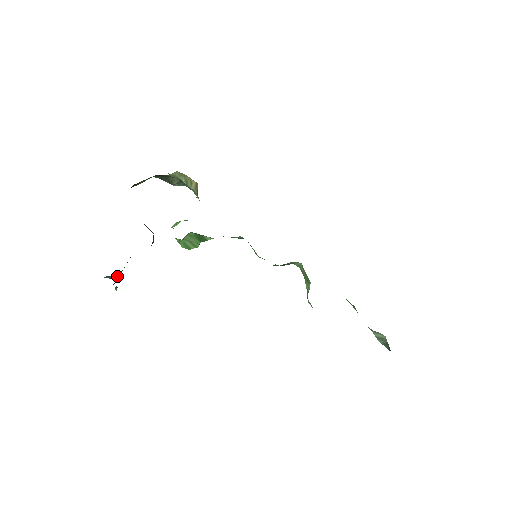
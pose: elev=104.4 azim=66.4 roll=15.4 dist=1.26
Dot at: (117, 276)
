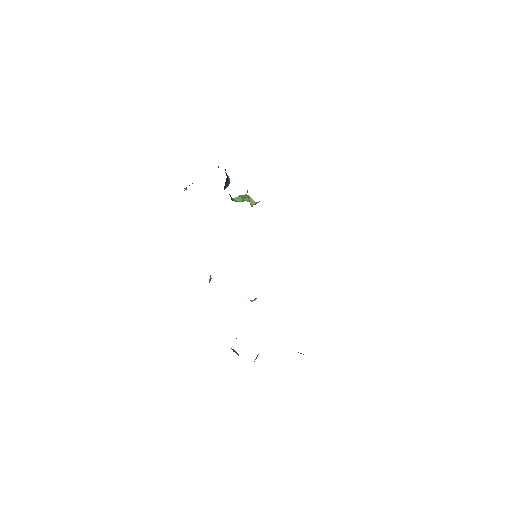
Dot at: occluded
